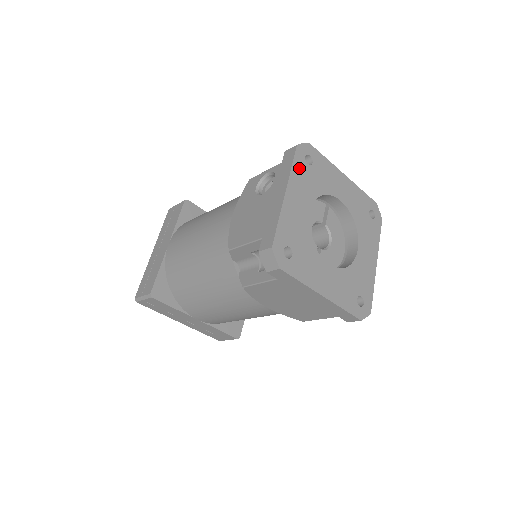
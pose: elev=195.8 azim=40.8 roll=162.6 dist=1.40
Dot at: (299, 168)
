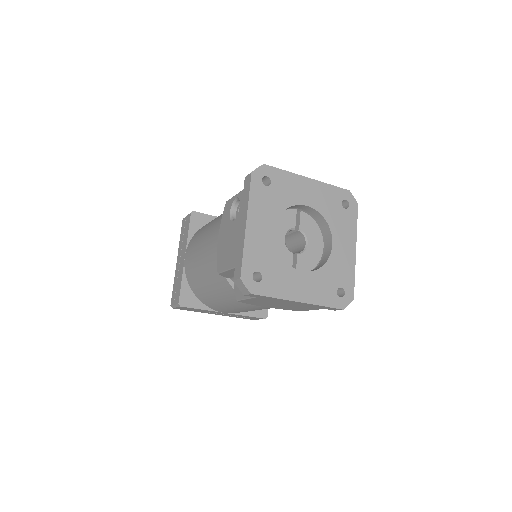
Dot at: (257, 194)
